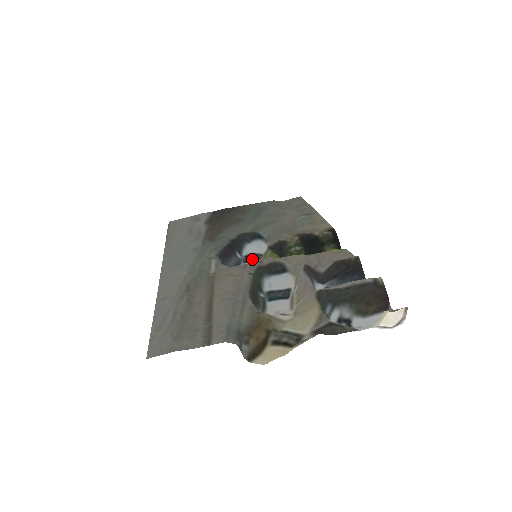
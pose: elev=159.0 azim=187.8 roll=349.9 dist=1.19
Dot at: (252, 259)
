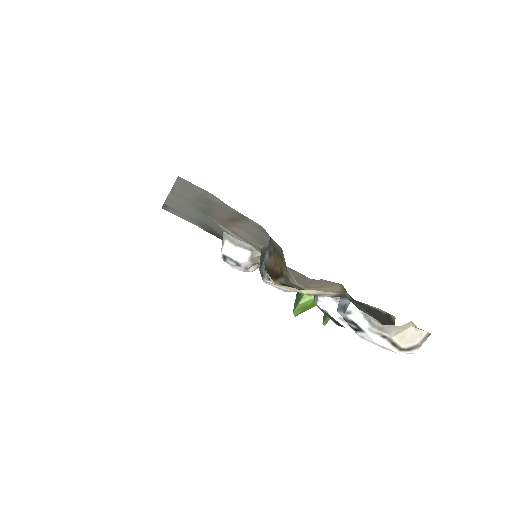
Dot at: occluded
